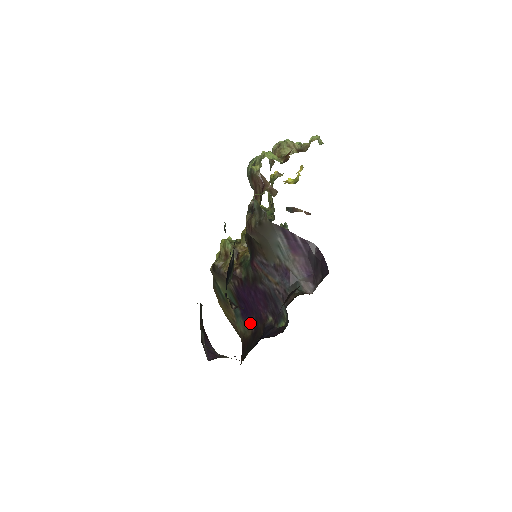
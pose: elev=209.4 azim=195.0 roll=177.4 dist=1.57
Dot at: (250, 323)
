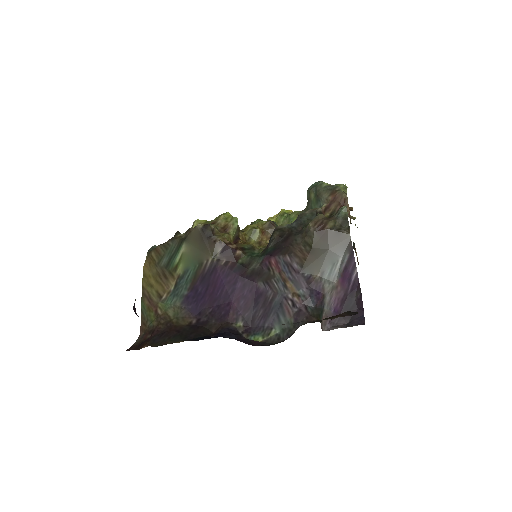
Dot at: (193, 312)
